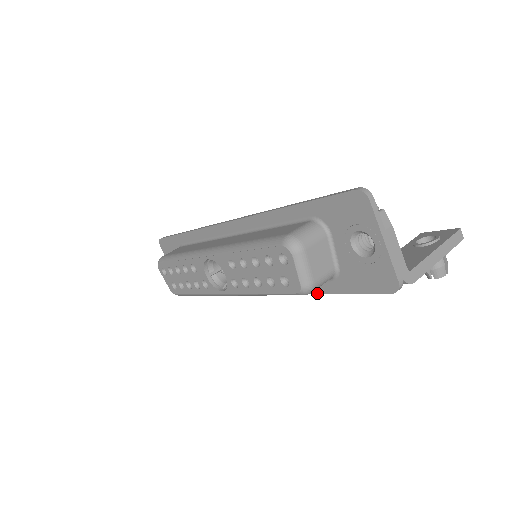
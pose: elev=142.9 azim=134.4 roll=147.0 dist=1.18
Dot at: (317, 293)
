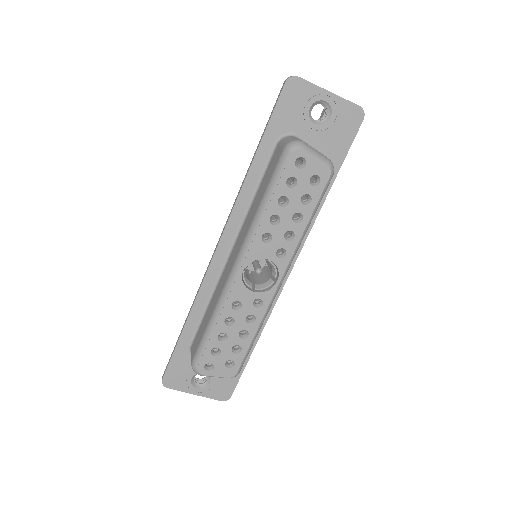
Dot at: (326, 196)
